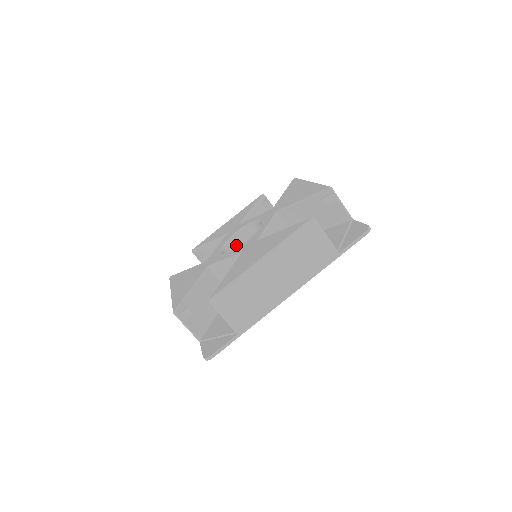
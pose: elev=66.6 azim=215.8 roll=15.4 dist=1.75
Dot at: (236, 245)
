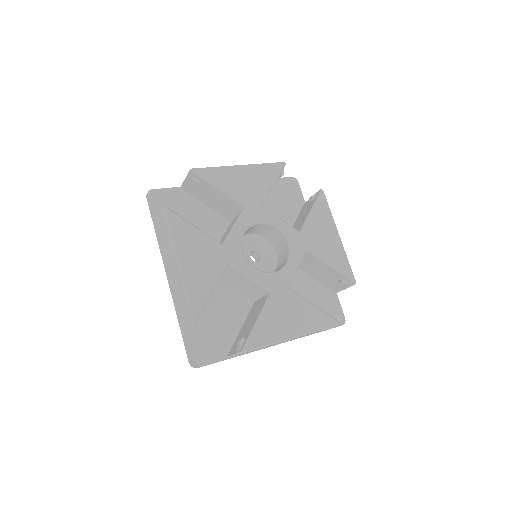
Dot at: (248, 230)
